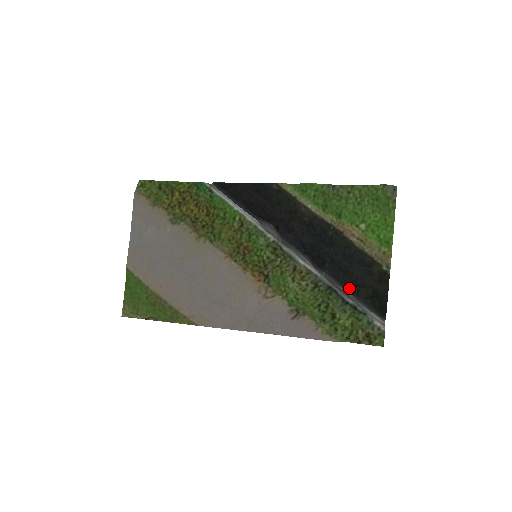
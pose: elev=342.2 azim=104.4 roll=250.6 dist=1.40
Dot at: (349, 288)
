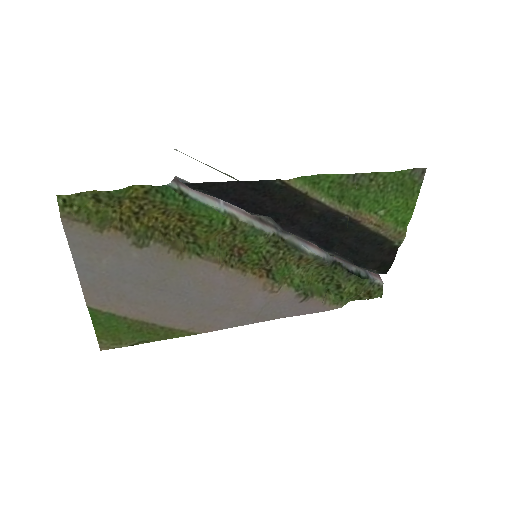
Dot at: (357, 263)
